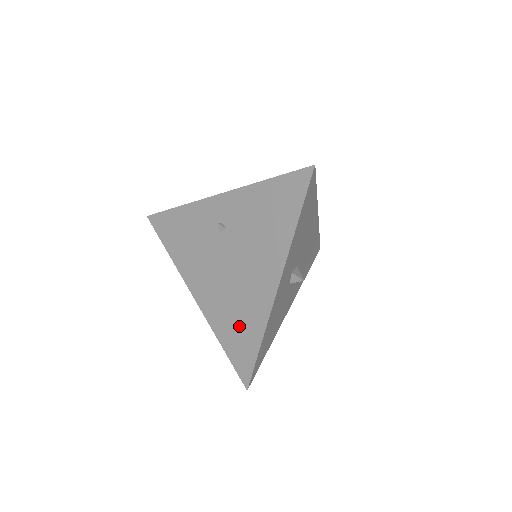
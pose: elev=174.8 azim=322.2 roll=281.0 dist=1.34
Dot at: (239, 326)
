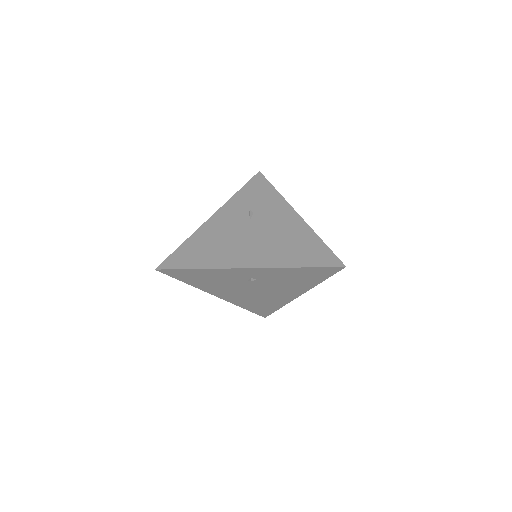
Dot at: (262, 305)
